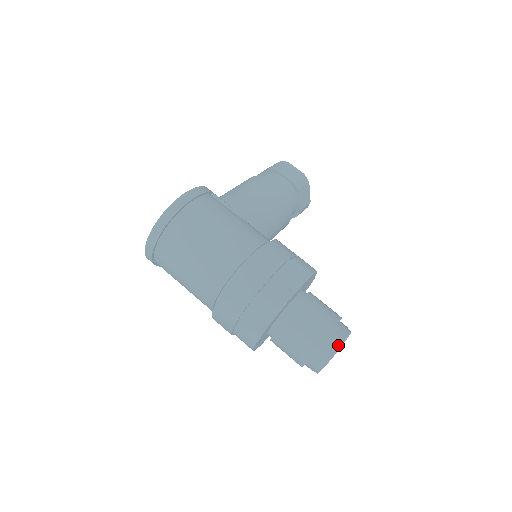
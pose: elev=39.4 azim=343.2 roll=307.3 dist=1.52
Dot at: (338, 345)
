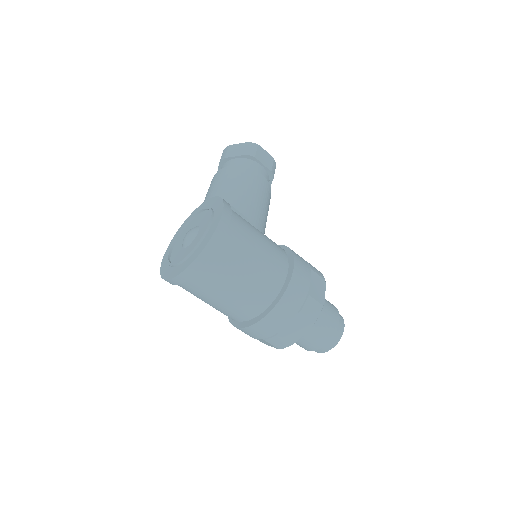
Dot at: (341, 332)
